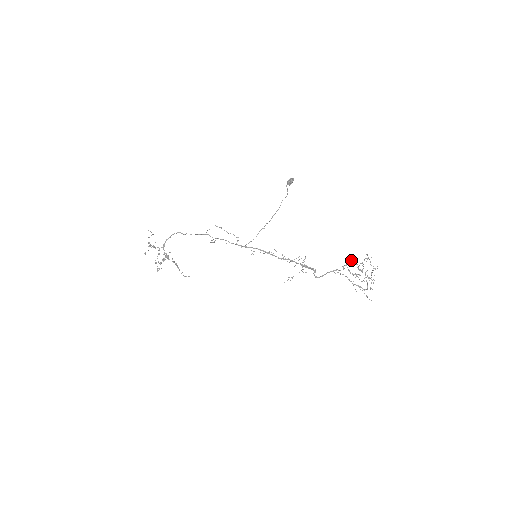
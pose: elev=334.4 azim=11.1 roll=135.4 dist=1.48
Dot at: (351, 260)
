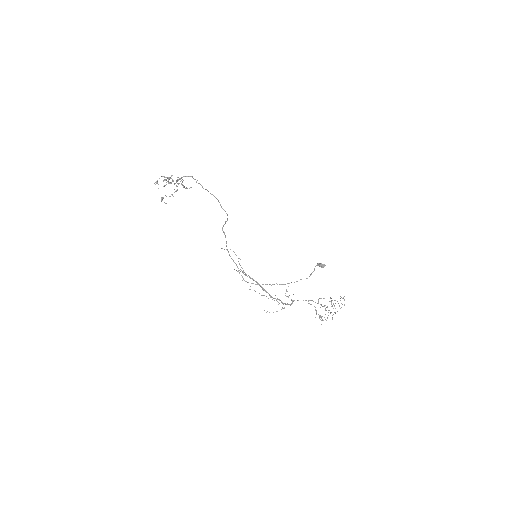
Dot at: occluded
